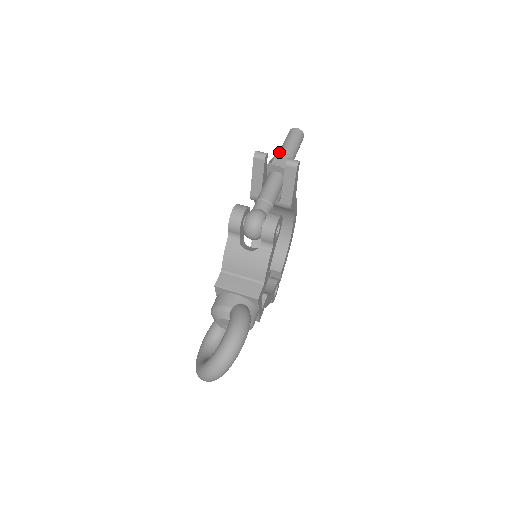
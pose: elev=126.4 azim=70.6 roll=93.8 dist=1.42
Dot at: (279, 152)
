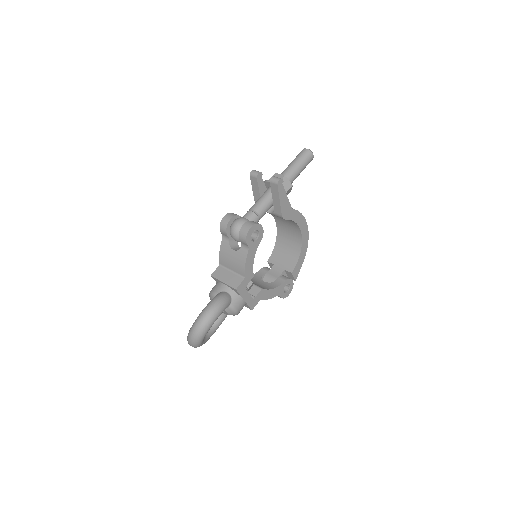
Dot at: (284, 170)
